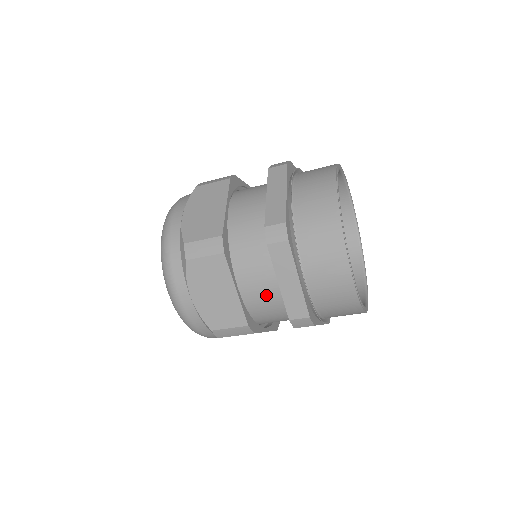
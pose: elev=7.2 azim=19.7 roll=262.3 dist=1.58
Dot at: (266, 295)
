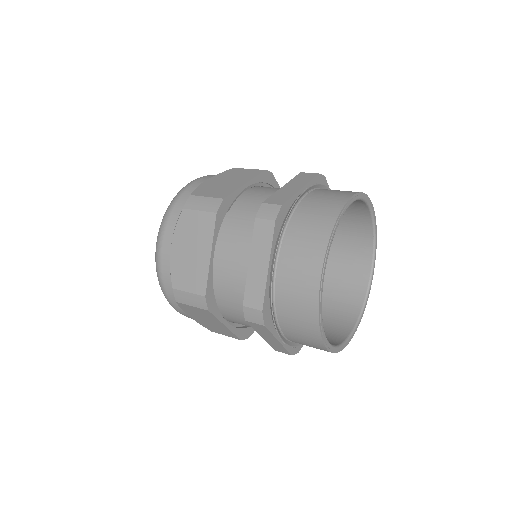
Dot at: (236, 275)
